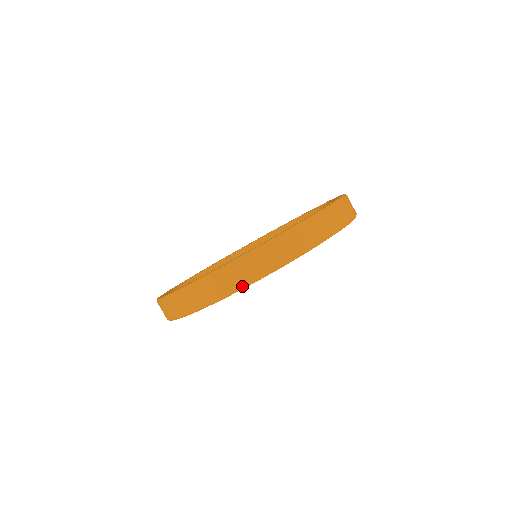
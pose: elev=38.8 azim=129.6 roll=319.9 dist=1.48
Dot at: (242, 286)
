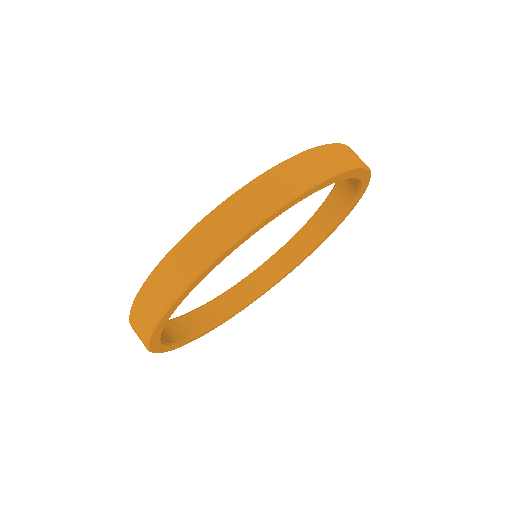
Dot at: (185, 284)
